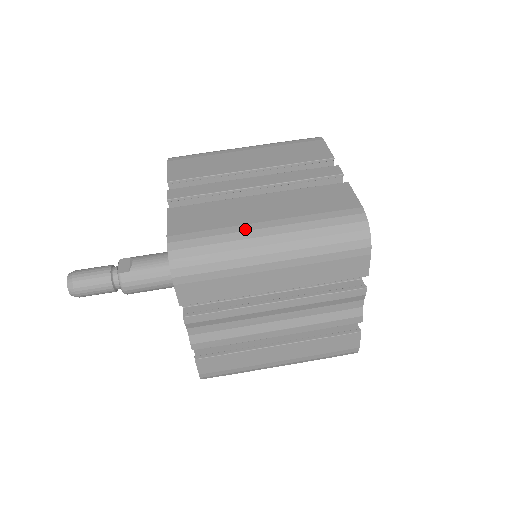
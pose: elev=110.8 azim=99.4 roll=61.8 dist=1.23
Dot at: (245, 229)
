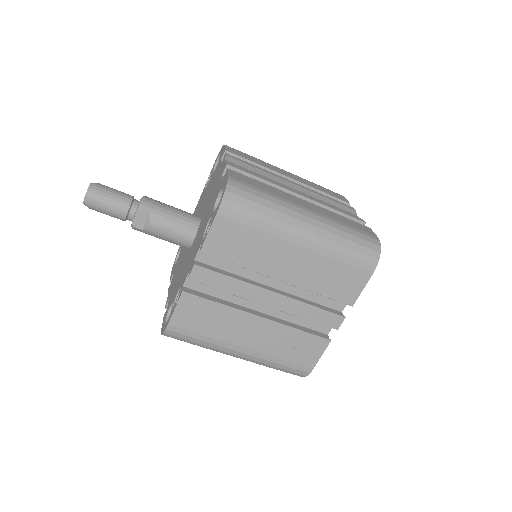
Dot at: (226, 347)
